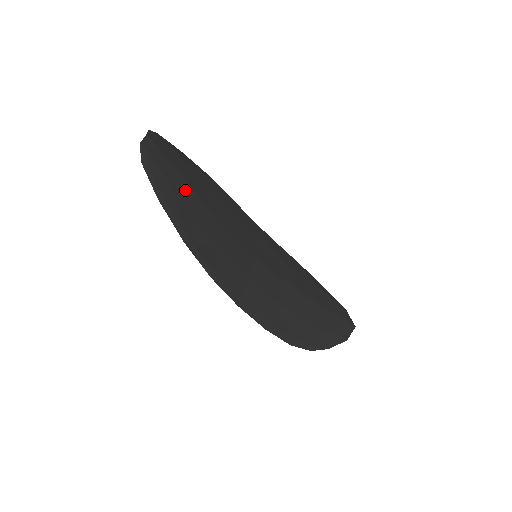
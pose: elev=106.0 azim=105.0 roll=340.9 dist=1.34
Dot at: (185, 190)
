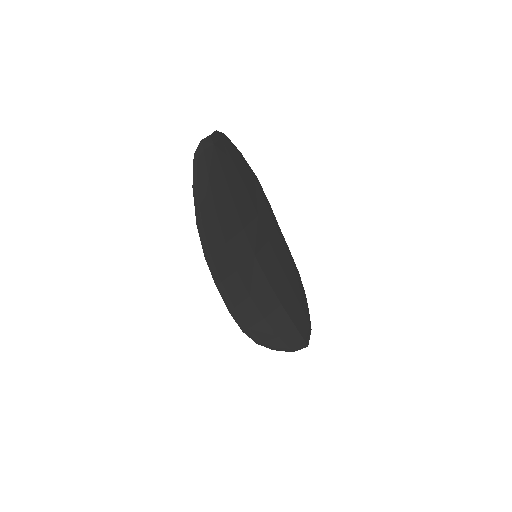
Dot at: (221, 186)
